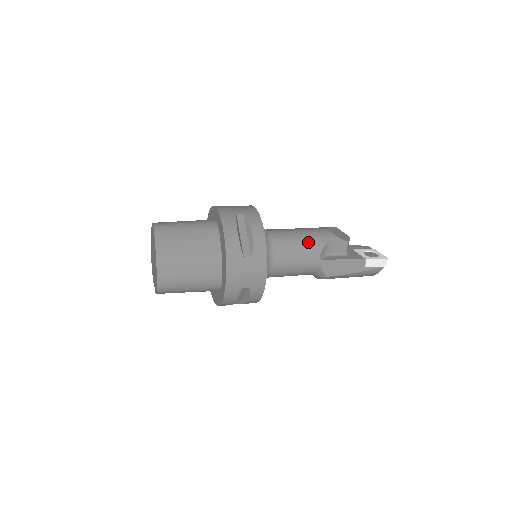
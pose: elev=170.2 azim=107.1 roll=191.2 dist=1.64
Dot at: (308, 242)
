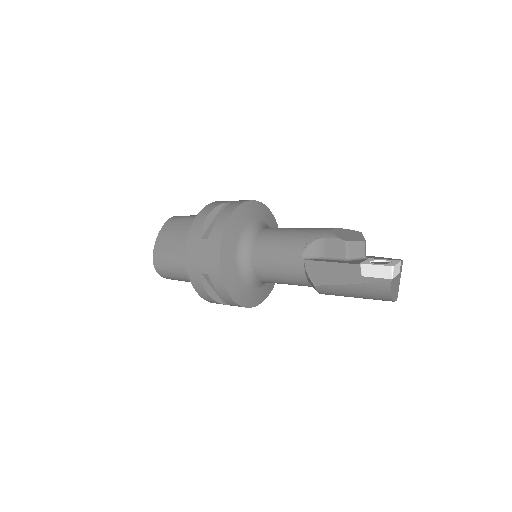
Dot at: (294, 238)
